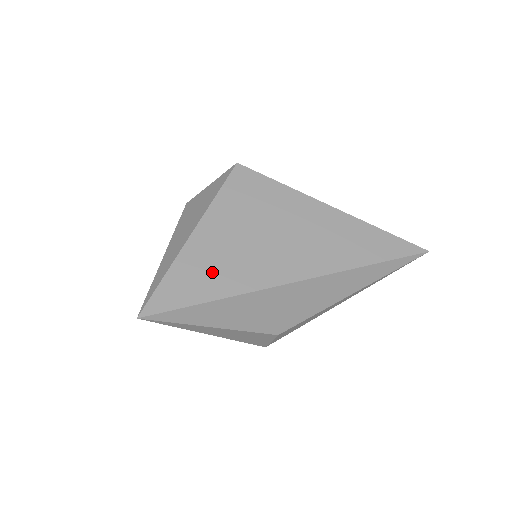
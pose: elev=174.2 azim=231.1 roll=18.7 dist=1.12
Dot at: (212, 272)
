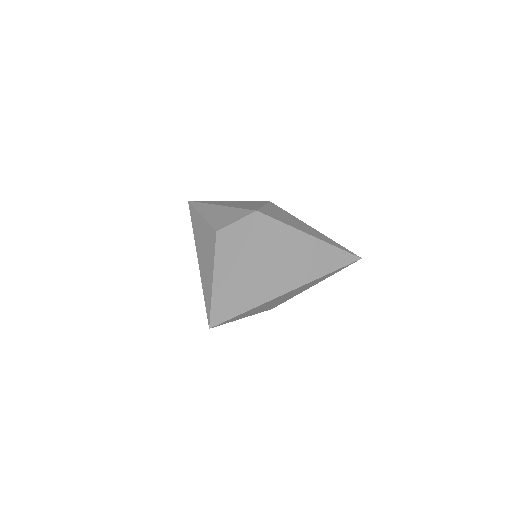
Dot at: (247, 293)
